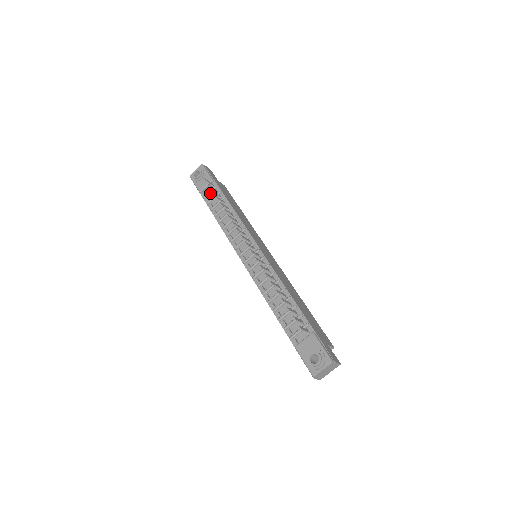
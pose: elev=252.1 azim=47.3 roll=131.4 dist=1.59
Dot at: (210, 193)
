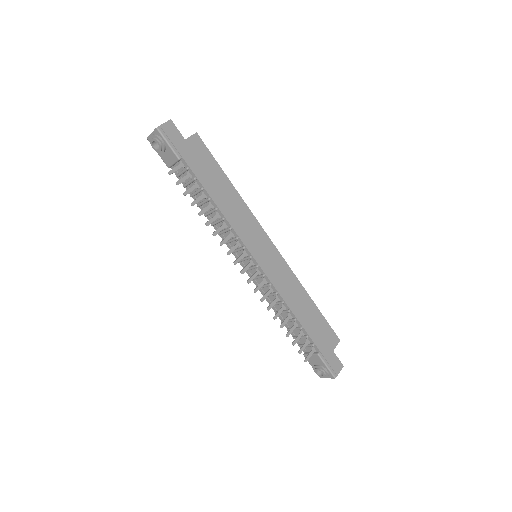
Dot at: (182, 174)
